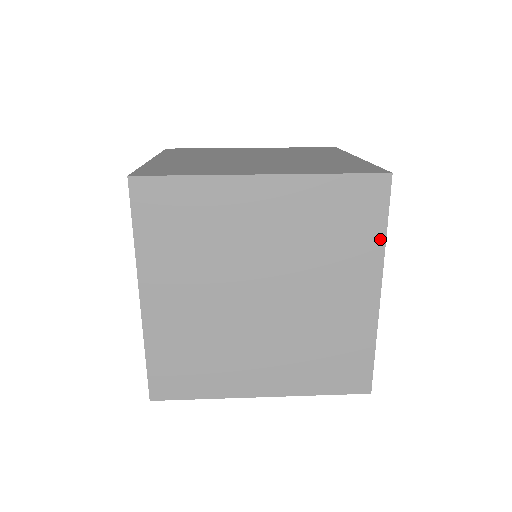
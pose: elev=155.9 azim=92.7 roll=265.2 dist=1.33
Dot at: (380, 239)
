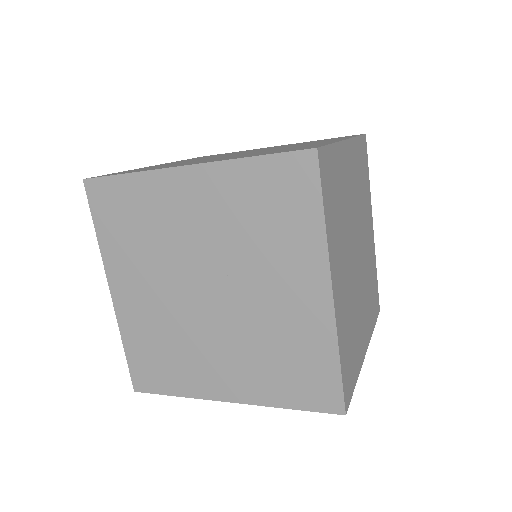
Dot at: (319, 227)
